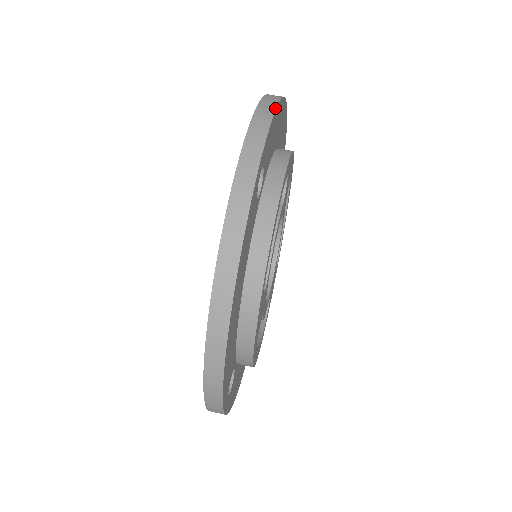
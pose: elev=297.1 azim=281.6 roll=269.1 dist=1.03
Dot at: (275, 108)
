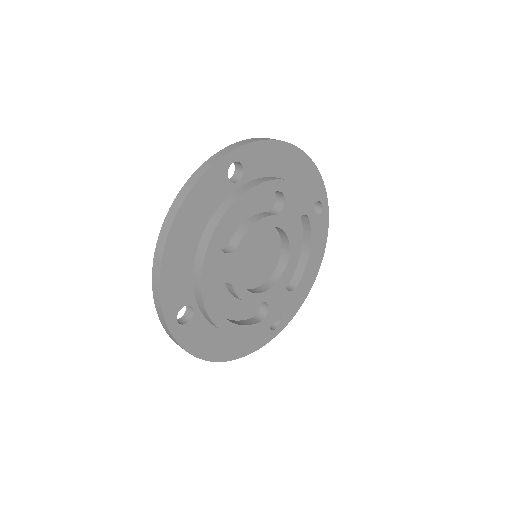
Dot at: (269, 139)
